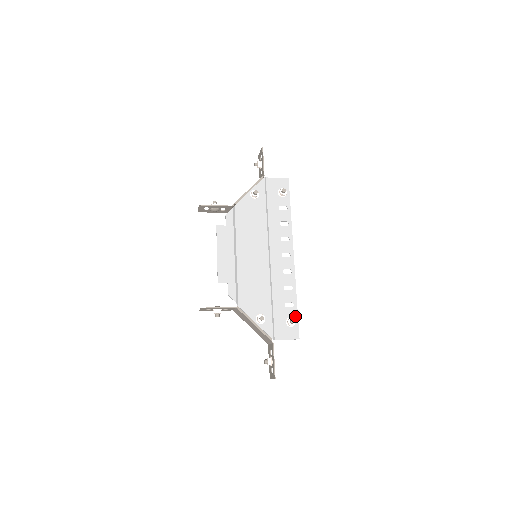
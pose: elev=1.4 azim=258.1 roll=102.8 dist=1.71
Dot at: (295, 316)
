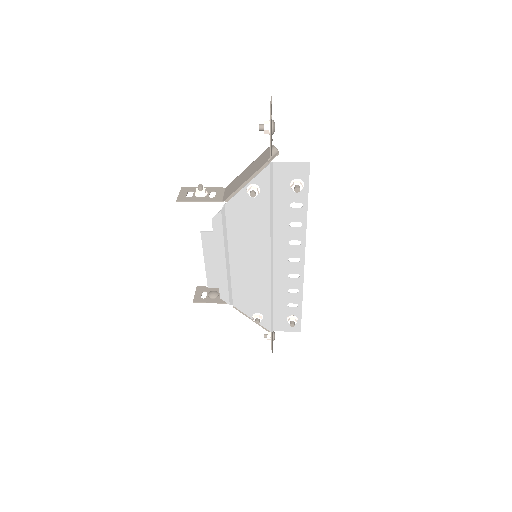
Dot at: (298, 315)
